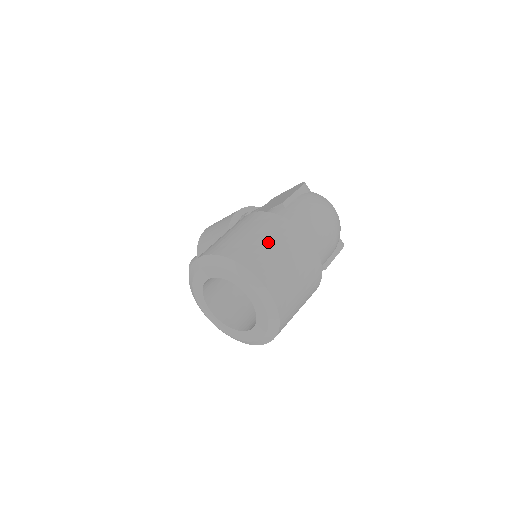
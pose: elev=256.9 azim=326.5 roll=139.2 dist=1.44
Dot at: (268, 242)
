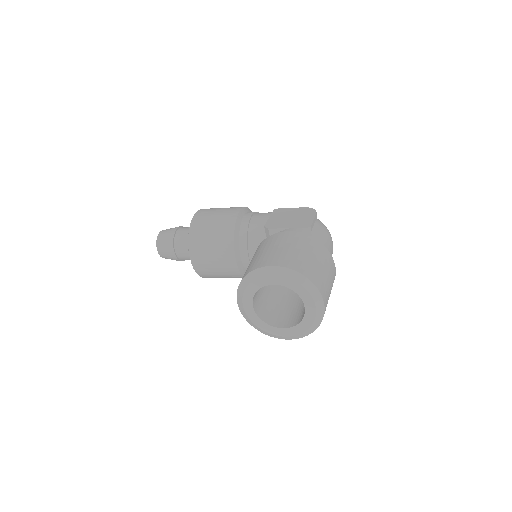
Dot at: (321, 265)
